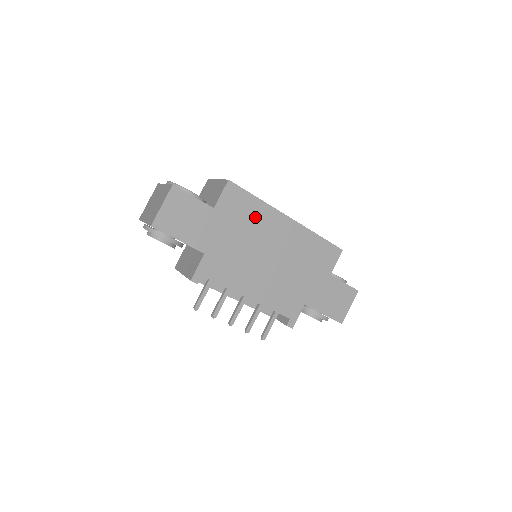
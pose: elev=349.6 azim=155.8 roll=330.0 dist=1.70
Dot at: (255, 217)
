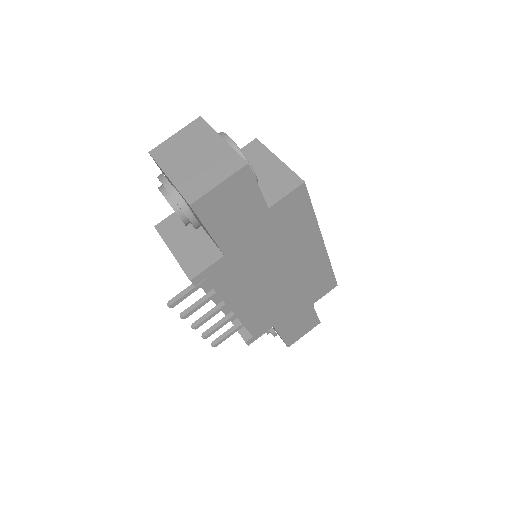
Dot at: (297, 232)
